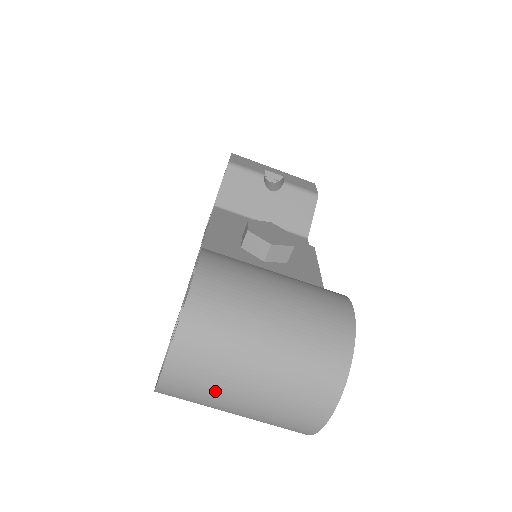
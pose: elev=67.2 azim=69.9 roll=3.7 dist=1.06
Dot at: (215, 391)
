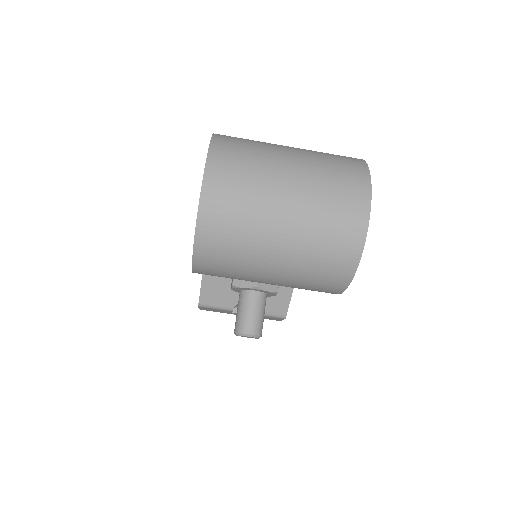
Dot at: (256, 199)
